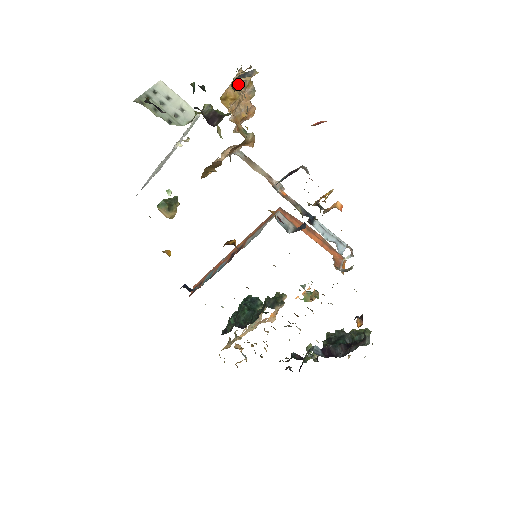
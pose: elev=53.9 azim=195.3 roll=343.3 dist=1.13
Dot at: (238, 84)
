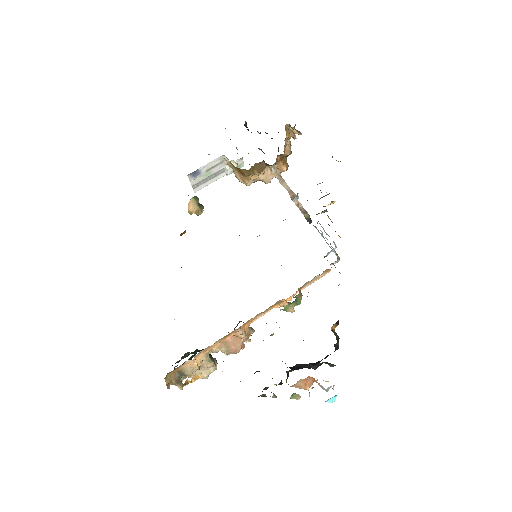
Dot at: occluded
